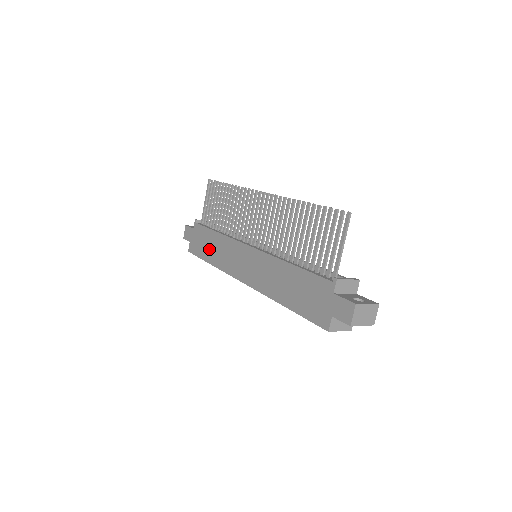
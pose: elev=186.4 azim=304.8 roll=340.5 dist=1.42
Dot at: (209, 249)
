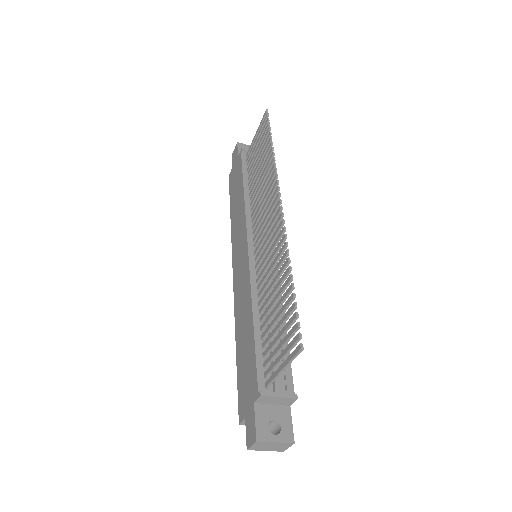
Dot at: (235, 199)
